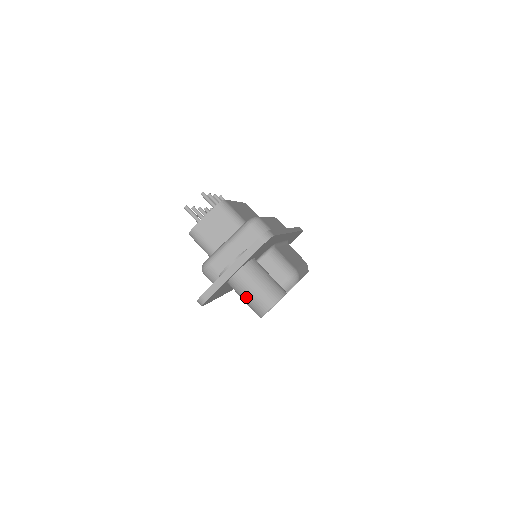
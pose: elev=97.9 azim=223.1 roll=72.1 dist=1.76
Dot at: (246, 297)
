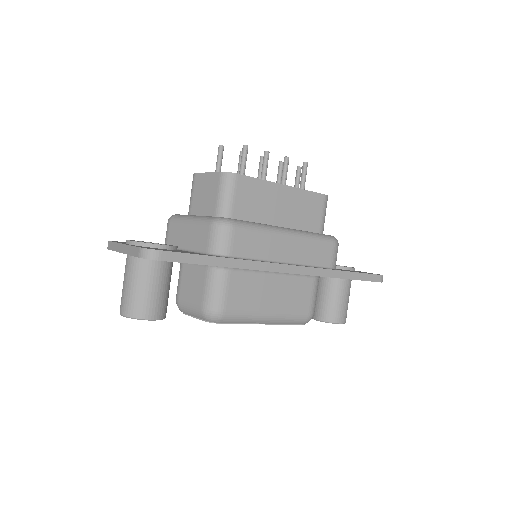
Dot at: occluded
